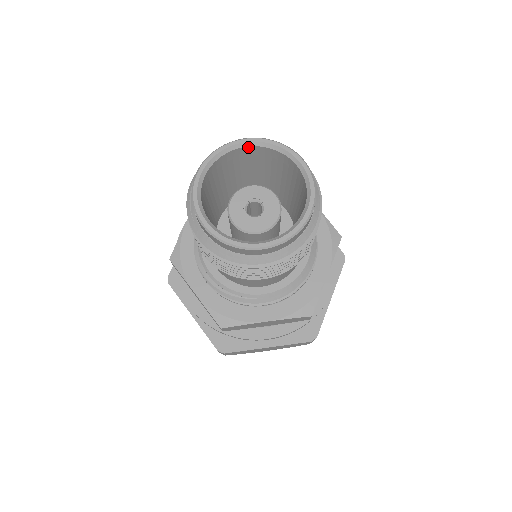
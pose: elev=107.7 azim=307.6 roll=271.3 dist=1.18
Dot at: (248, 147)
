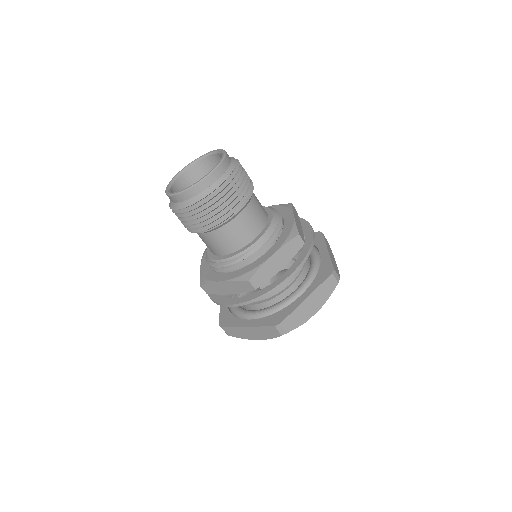
Dot at: (187, 170)
